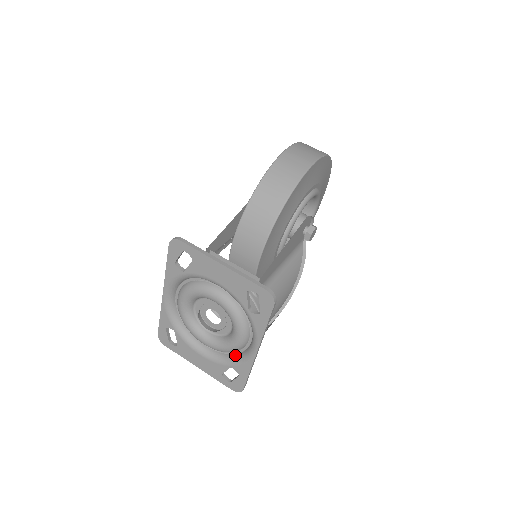
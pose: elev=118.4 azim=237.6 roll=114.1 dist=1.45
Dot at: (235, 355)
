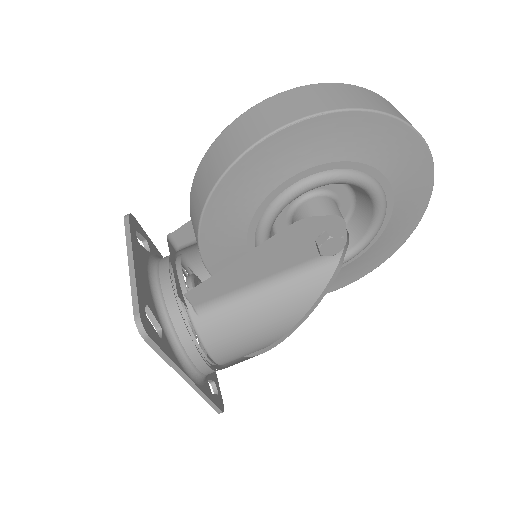
Dot at: occluded
